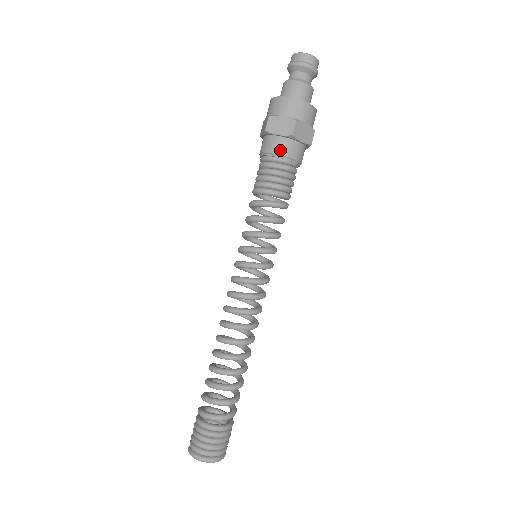
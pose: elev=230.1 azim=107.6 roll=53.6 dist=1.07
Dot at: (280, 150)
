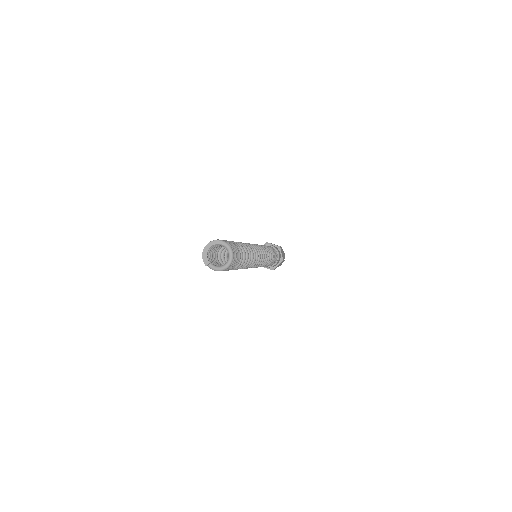
Dot at: (274, 246)
